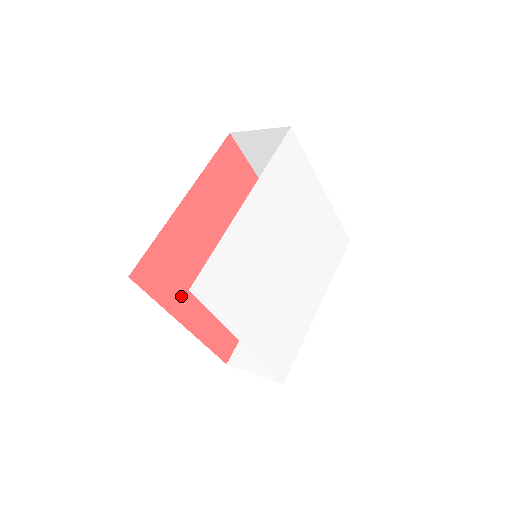
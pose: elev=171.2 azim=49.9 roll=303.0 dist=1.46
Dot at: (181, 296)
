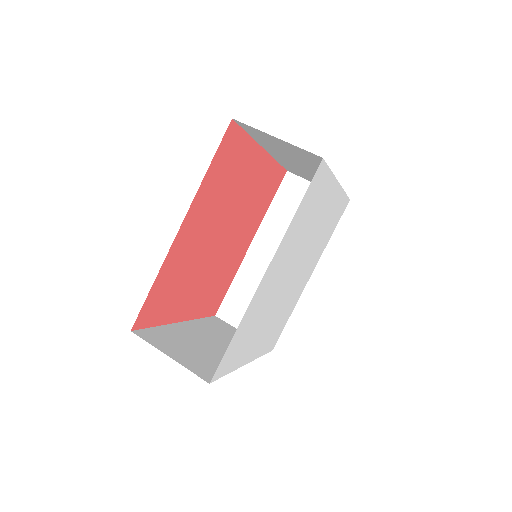
Dot at: (178, 304)
